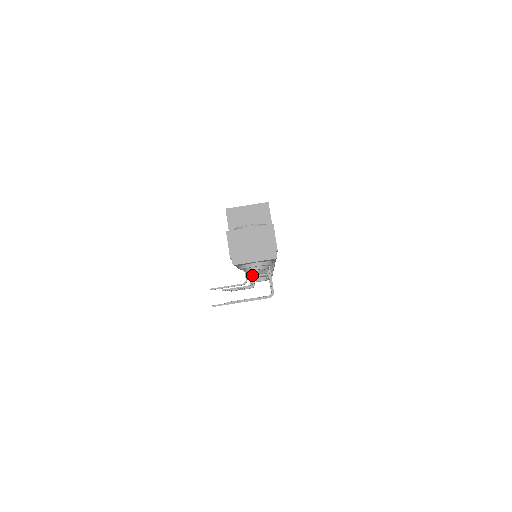
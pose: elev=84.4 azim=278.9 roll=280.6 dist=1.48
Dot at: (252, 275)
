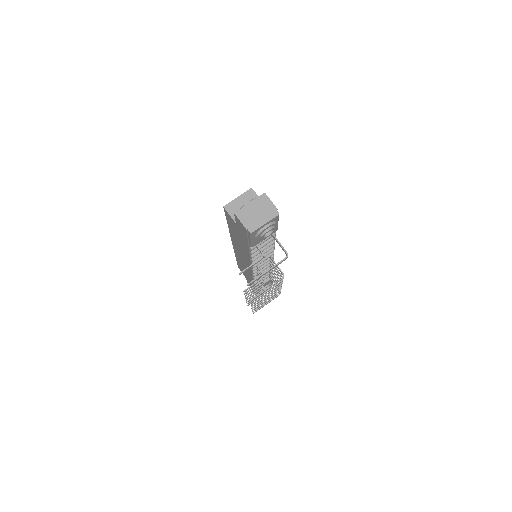
Dot at: occluded
